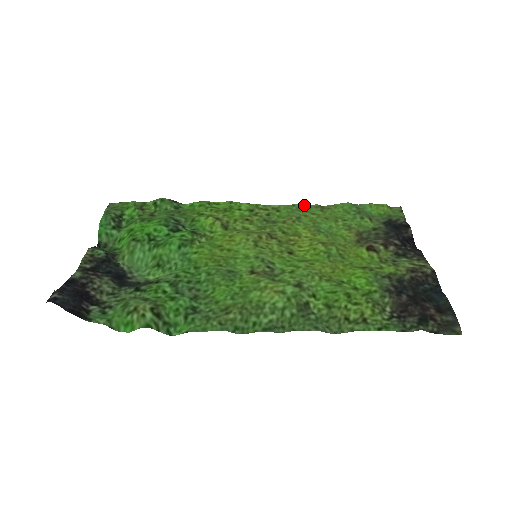
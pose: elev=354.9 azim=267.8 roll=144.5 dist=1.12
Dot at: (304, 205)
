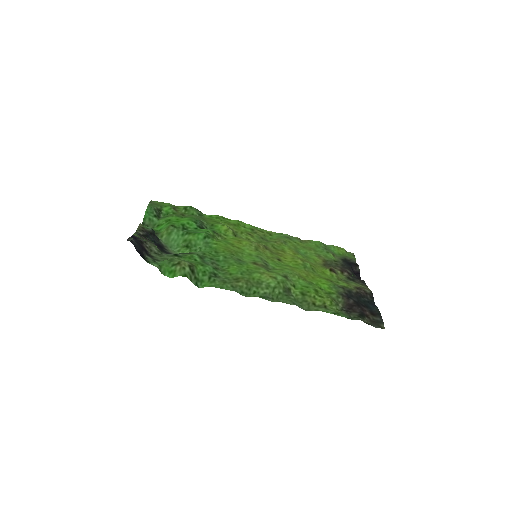
Dot at: (289, 235)
